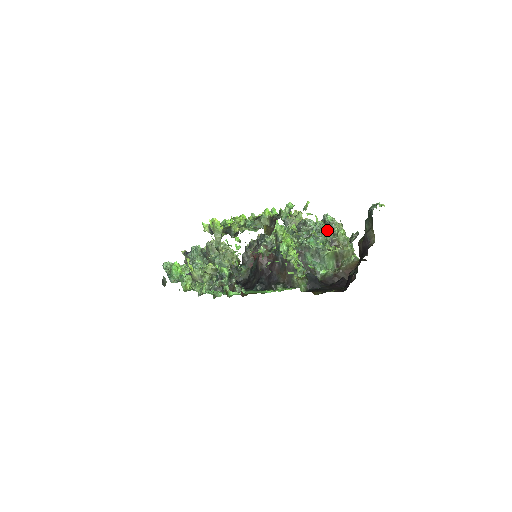
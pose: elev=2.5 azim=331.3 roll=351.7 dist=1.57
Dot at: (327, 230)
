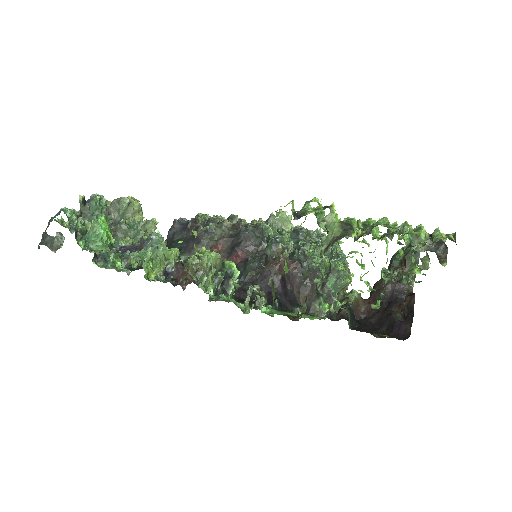
Dot at: (343, 253)
